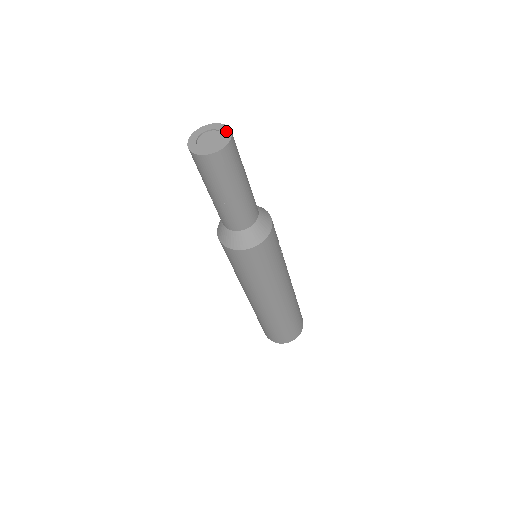
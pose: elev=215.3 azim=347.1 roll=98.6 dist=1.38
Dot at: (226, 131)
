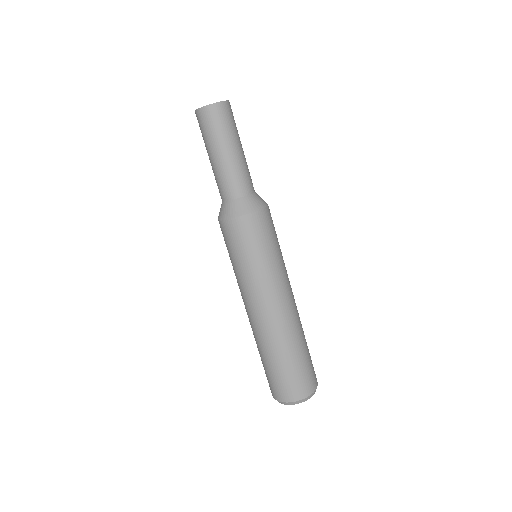
Dot at: occluded
